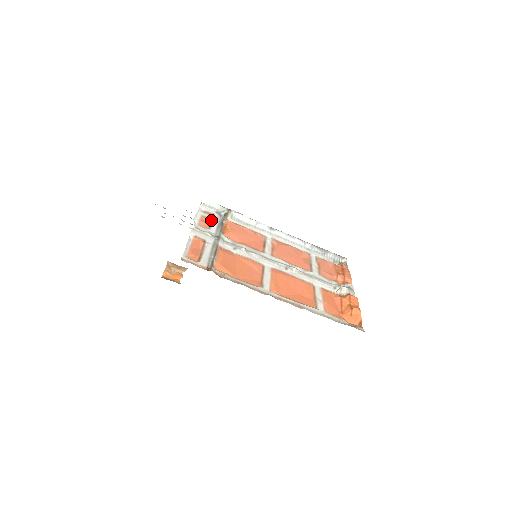
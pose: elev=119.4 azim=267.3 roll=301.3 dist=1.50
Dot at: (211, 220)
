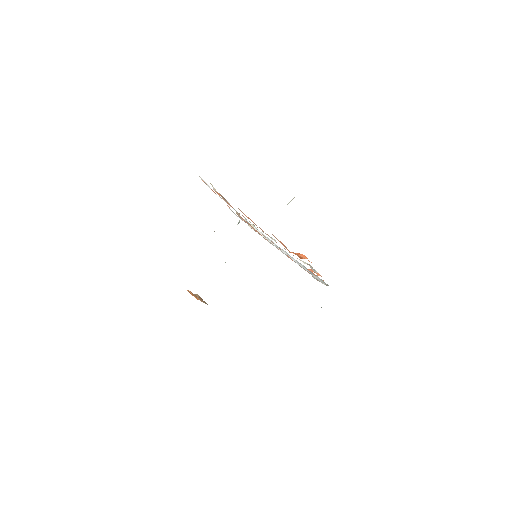
Dot at: occluded
